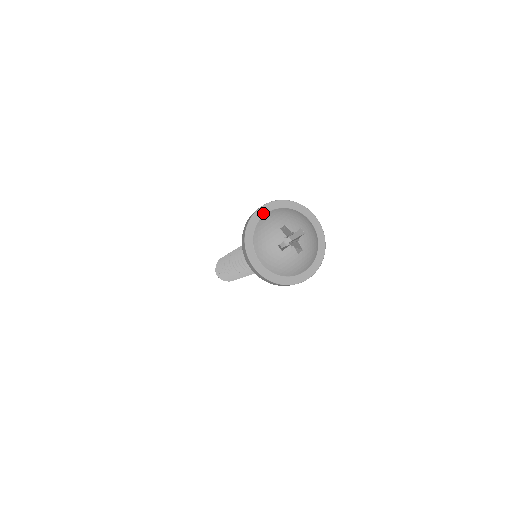
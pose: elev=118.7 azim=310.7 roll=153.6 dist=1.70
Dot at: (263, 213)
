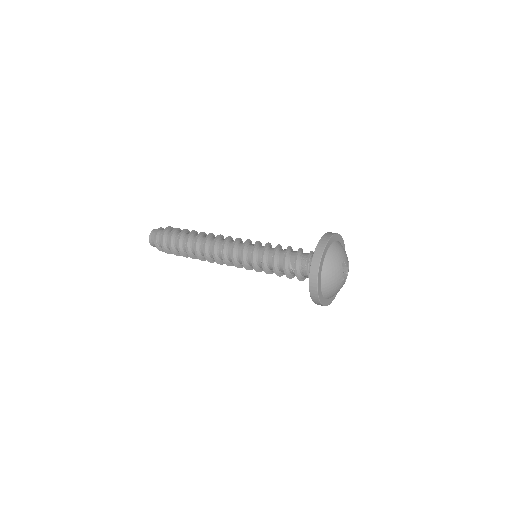
Dot at: (327, 248)
